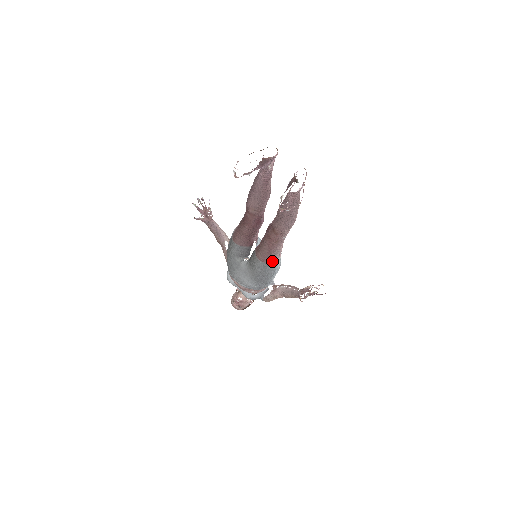
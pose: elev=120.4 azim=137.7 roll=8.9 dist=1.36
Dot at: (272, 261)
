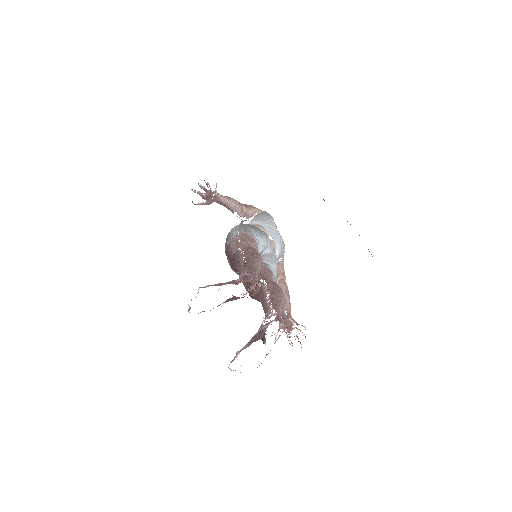
Dot at: occluded
